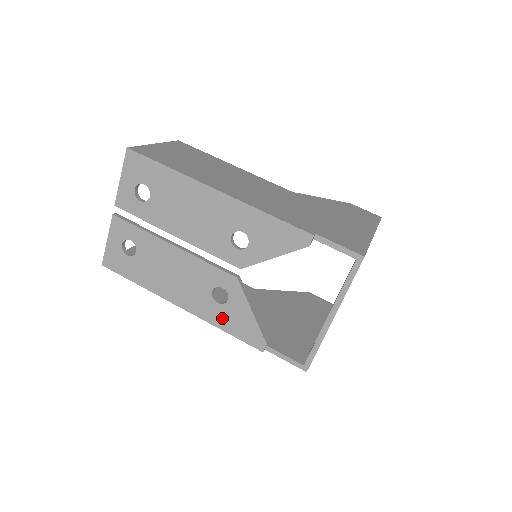
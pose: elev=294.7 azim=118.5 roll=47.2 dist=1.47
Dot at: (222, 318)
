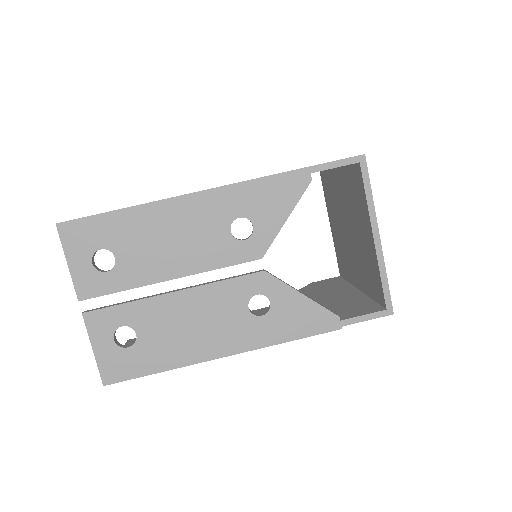
Dot at: (277, 329)
